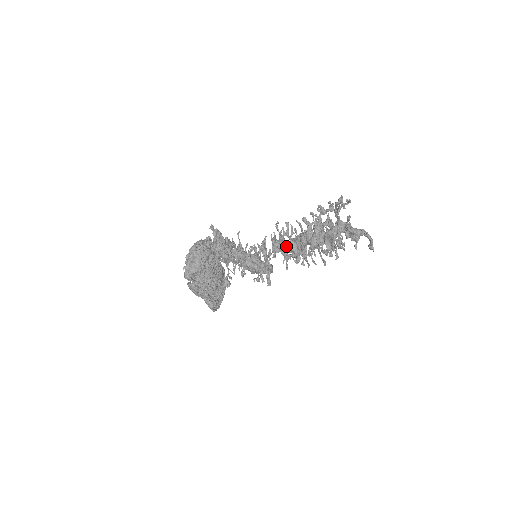
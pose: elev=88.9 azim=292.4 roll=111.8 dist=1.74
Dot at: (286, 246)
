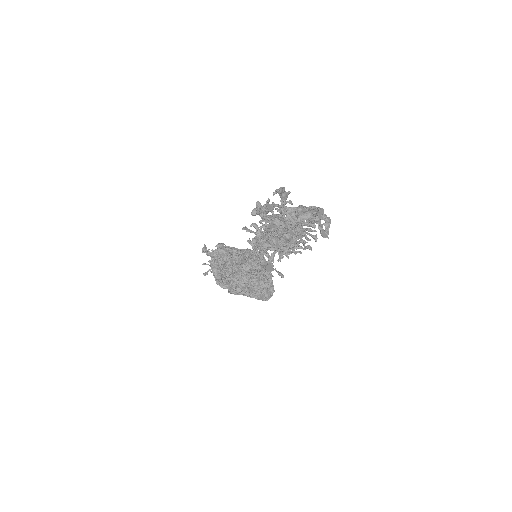
Dot at: occluded
